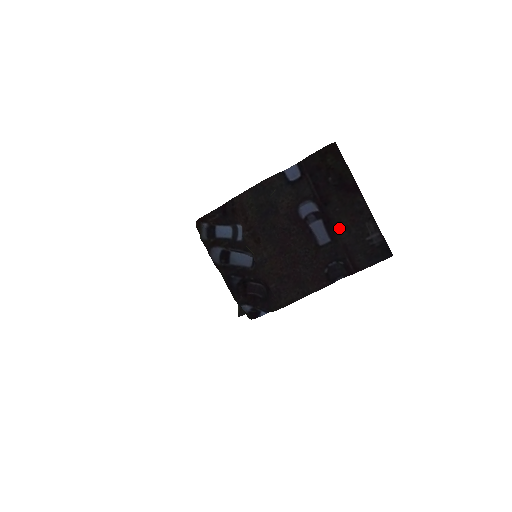
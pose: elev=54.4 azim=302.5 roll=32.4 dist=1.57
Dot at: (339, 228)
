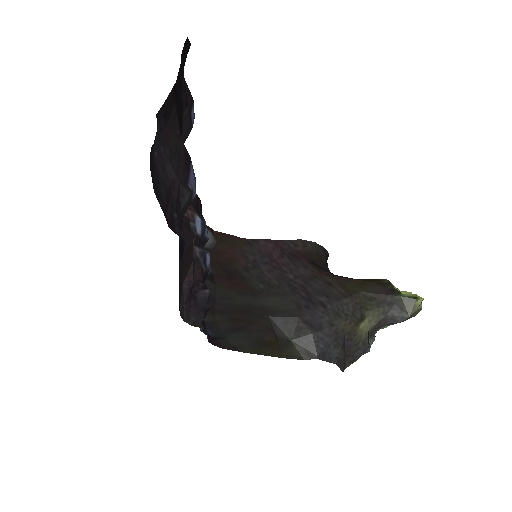
Dot at: (178, 159)
